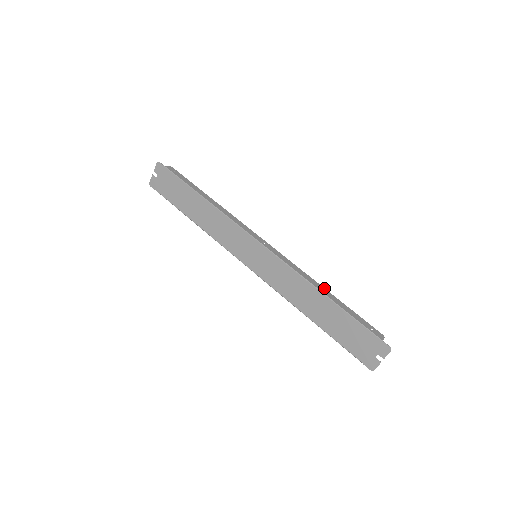
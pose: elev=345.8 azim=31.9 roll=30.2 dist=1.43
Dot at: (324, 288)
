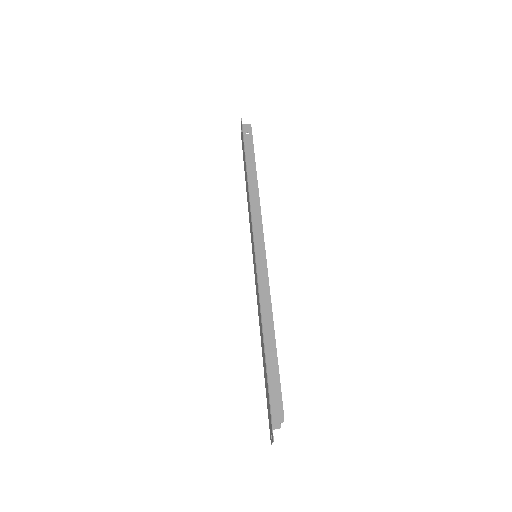
Dot at: occluded
